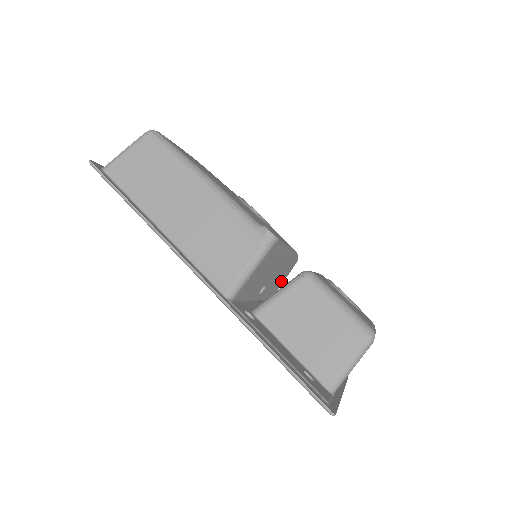
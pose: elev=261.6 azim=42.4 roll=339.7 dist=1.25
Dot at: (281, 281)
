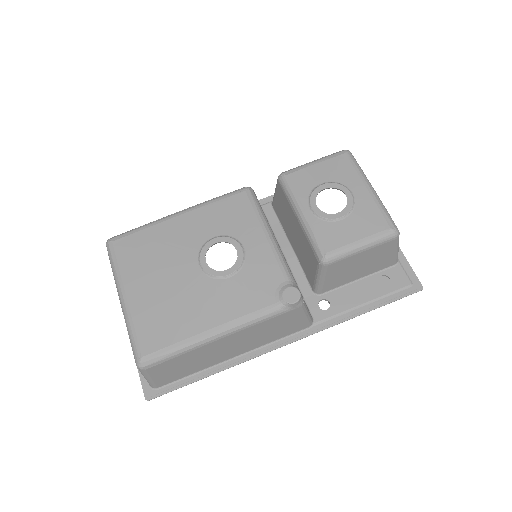
Dot at: occluded
